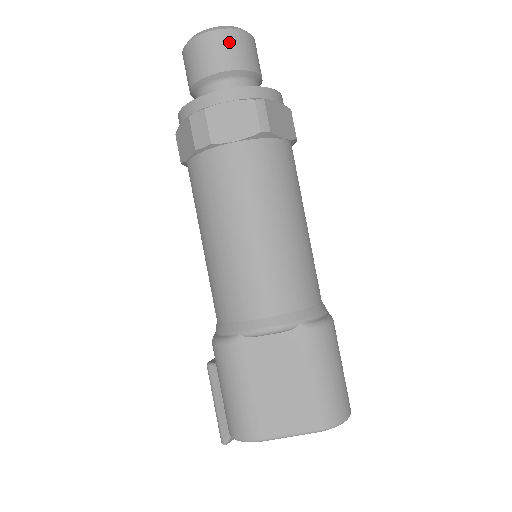
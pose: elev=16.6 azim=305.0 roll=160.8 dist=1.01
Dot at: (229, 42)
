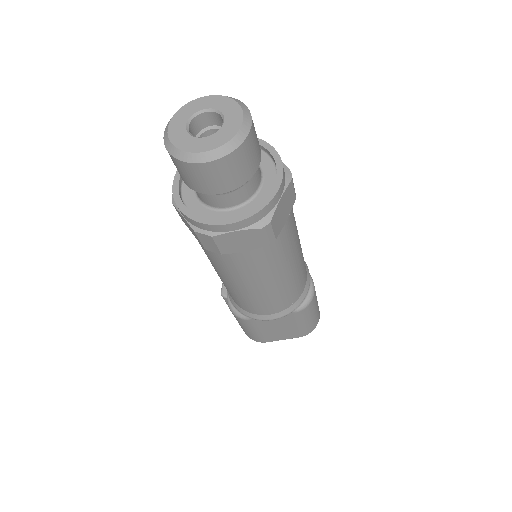
Dot at: (228, 168)
